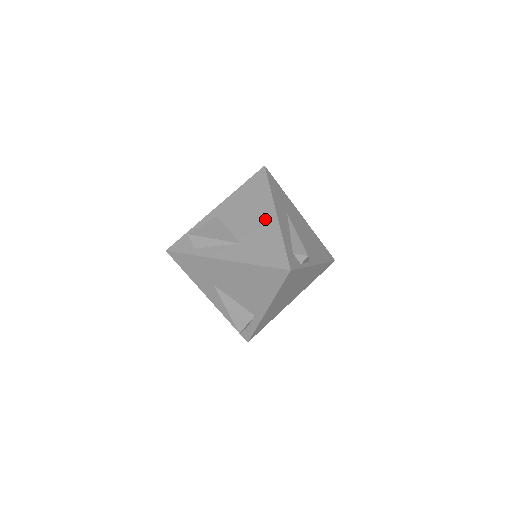
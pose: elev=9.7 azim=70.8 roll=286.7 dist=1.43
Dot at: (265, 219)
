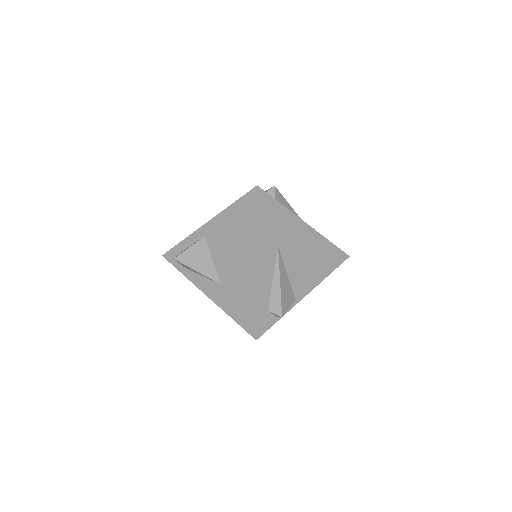
Dot at: (245, 267)
